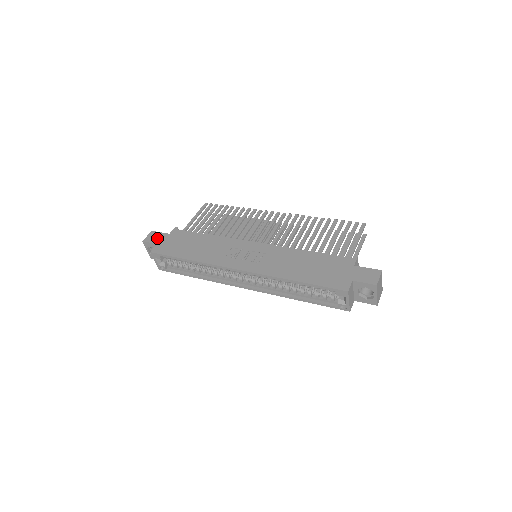
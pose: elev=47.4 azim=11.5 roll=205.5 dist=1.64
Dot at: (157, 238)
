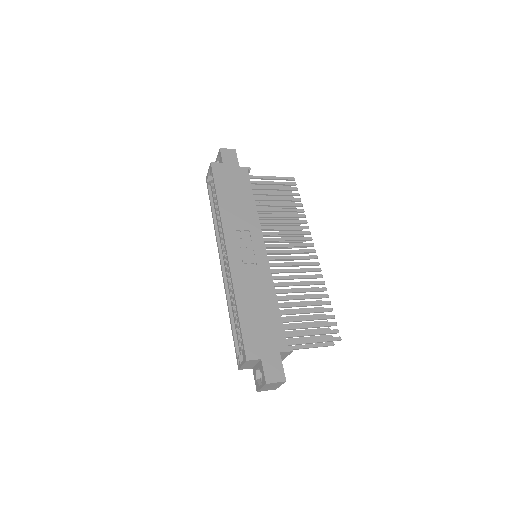
Dot at: (229, 159)
